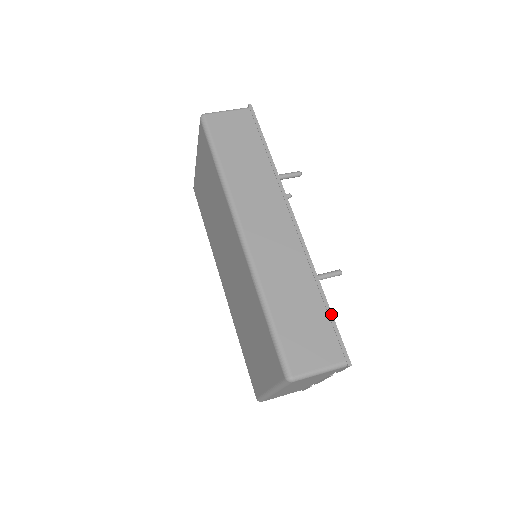
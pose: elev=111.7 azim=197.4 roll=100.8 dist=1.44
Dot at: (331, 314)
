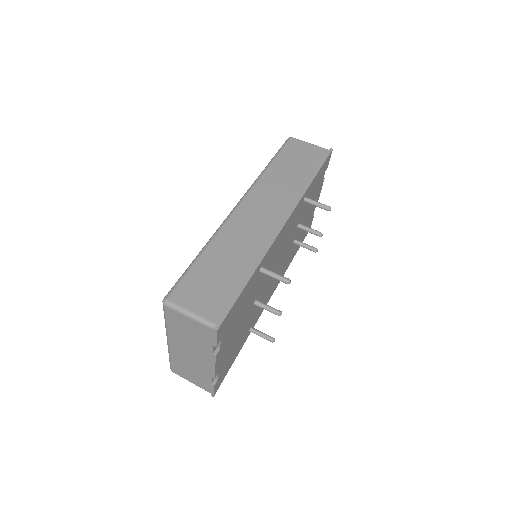
Dot at: (242, 289)
